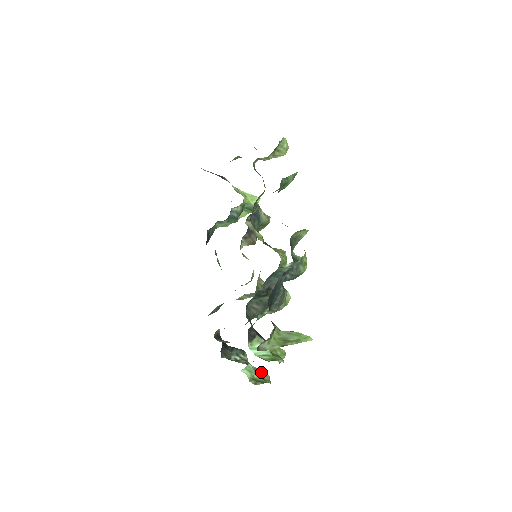
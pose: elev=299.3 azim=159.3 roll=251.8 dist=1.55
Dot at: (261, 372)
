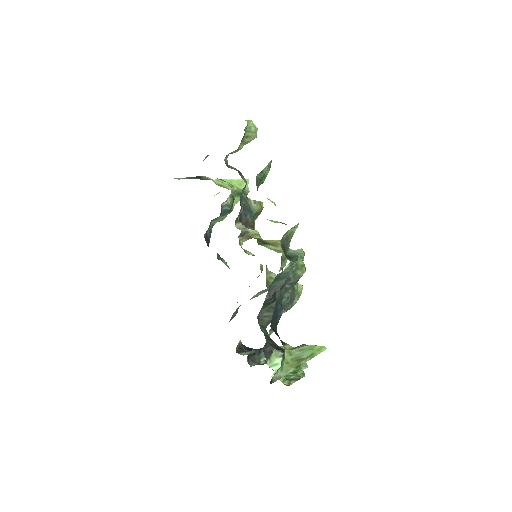
Dot at: occluded
